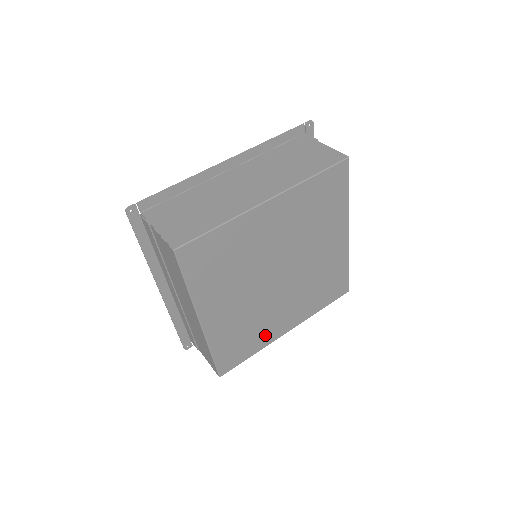
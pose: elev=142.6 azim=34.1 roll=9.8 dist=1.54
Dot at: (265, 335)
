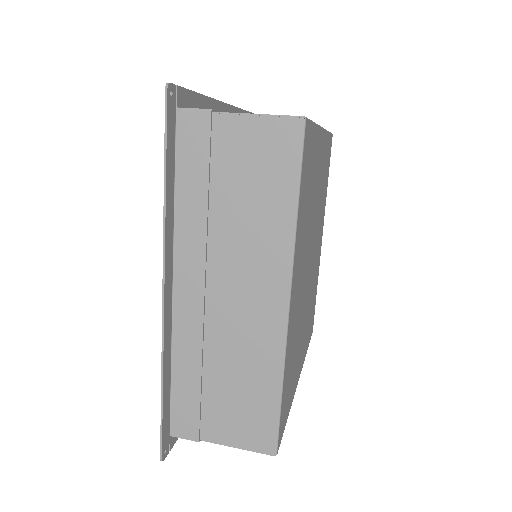
Dot at: (295, 373)
